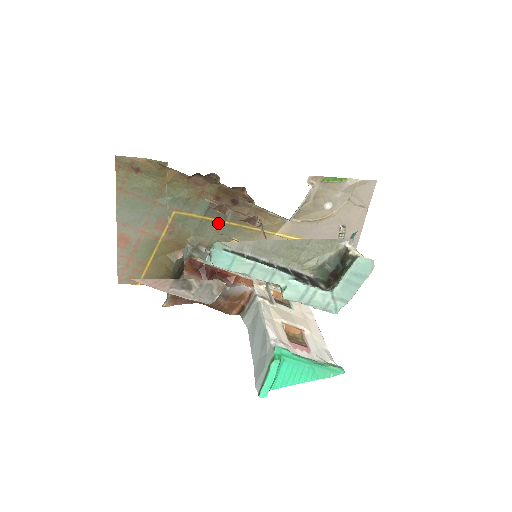
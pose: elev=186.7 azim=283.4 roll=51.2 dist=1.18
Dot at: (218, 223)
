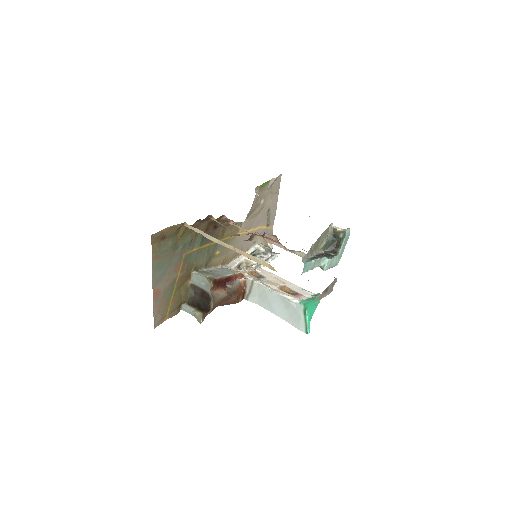
Dot at: (208, 247)
